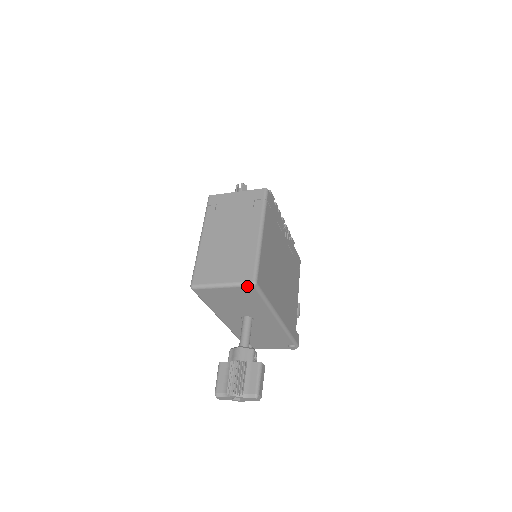
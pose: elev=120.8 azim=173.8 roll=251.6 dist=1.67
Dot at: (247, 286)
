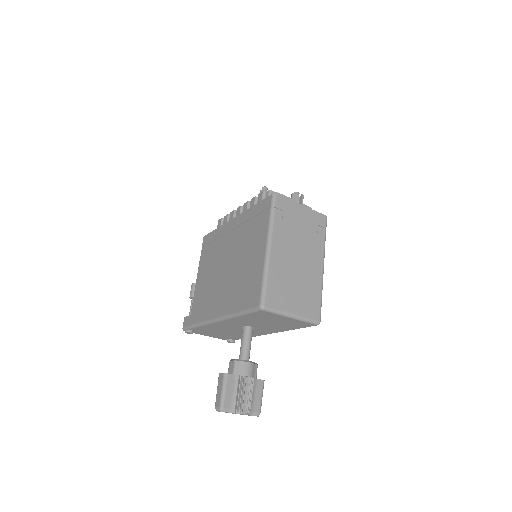
Dot at: (312, 324)
